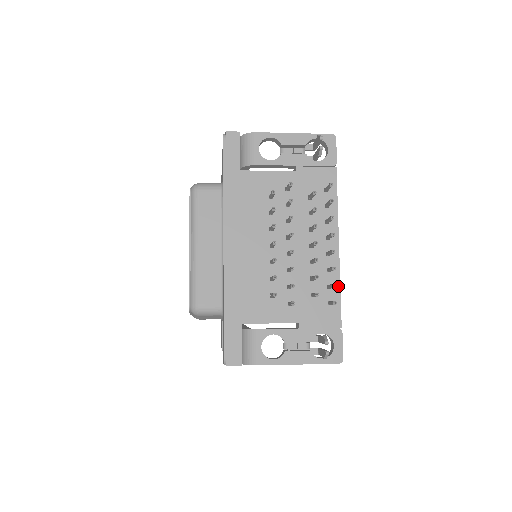
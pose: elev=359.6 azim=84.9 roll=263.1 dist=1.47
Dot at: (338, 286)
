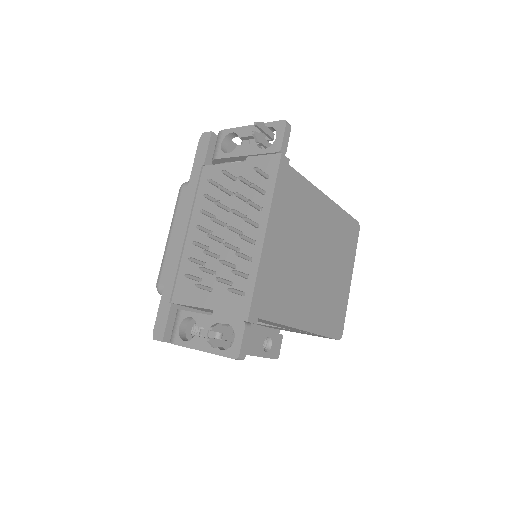
Dot at: (254, 277)
